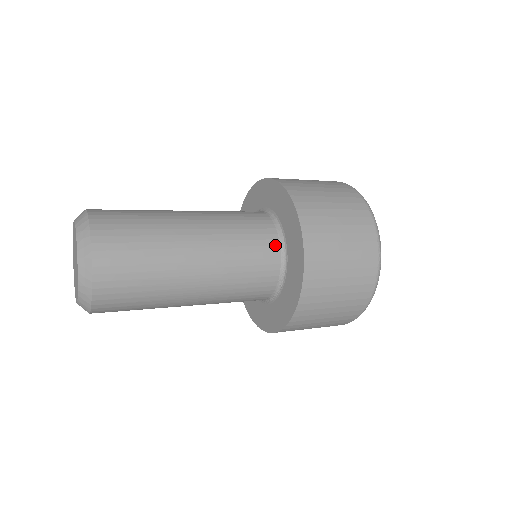
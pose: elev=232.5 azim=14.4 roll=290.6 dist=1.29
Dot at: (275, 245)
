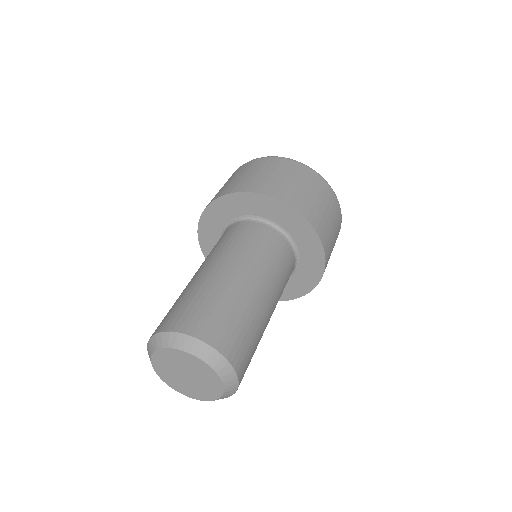
Dot at: (285, 243)
